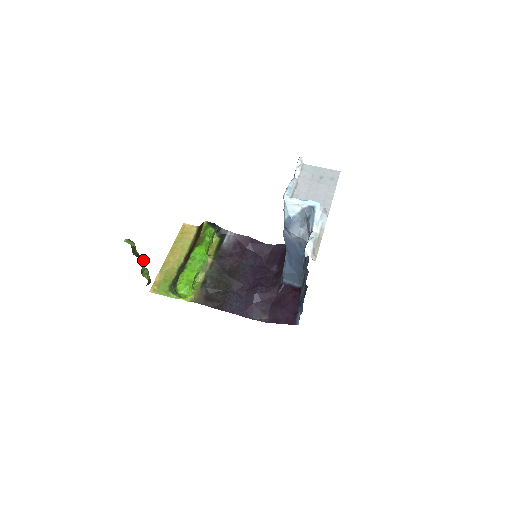
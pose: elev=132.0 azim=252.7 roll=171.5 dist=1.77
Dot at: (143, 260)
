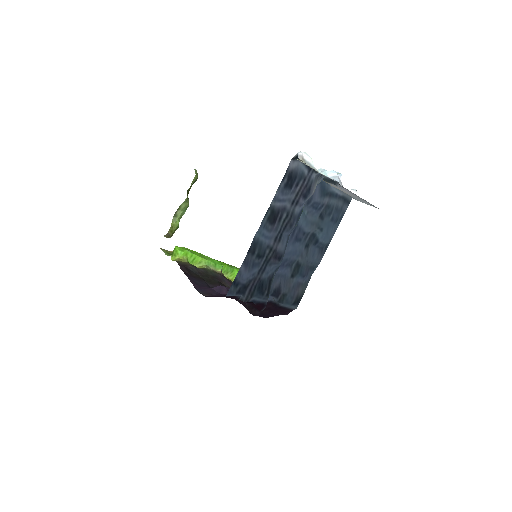
Dot at: occluded
